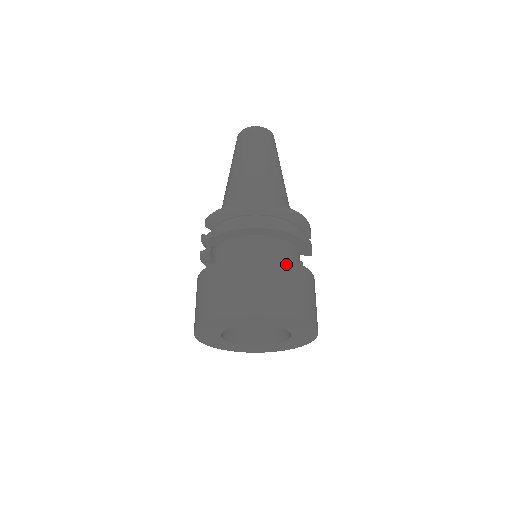
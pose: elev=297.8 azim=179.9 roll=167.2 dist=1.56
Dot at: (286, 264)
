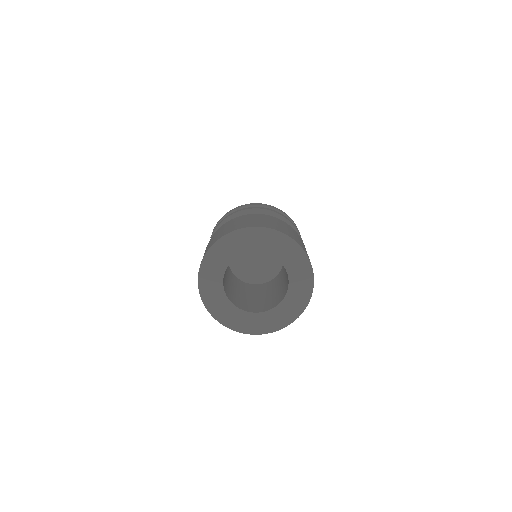
Dot at: (277, 219)
